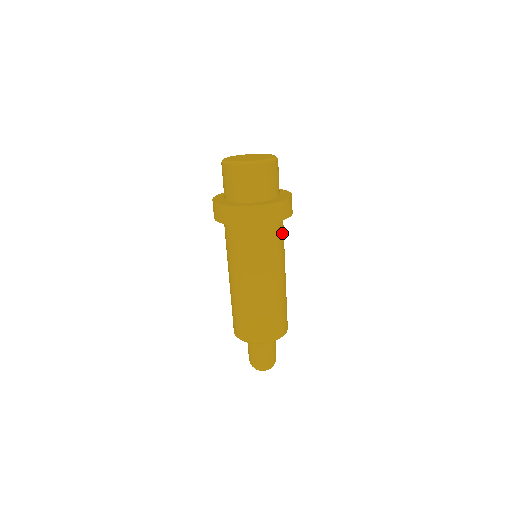
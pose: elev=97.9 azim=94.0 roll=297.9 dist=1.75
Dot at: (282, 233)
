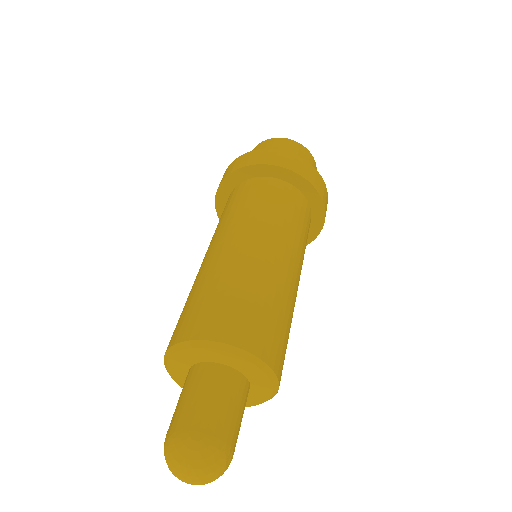
Dot at: (306, 223)
